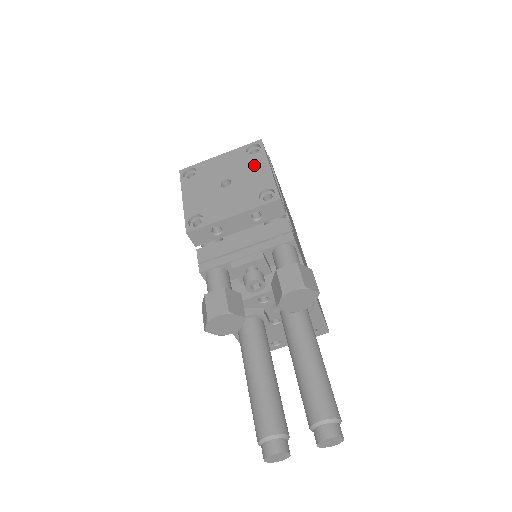
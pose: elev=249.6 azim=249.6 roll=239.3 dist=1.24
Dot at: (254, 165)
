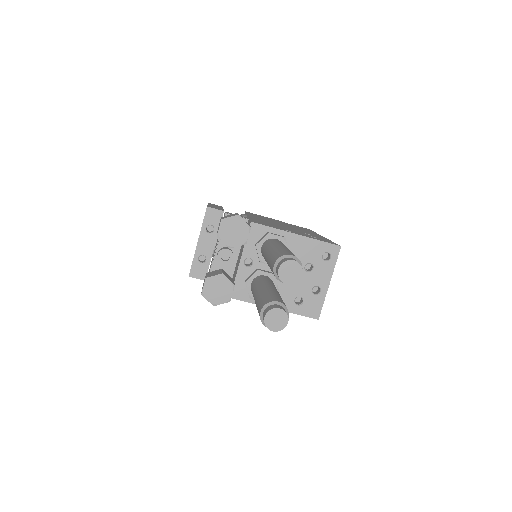
Dot at: occluded
